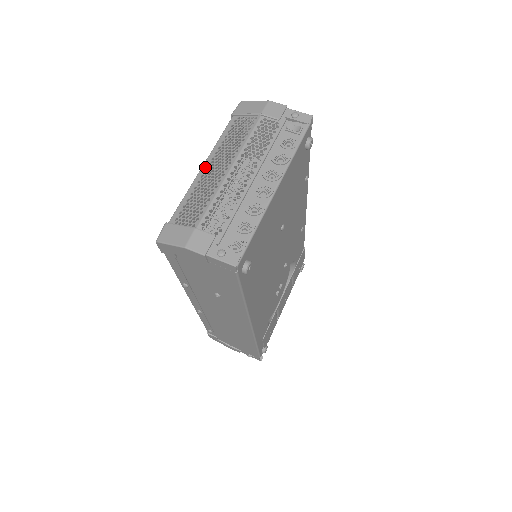
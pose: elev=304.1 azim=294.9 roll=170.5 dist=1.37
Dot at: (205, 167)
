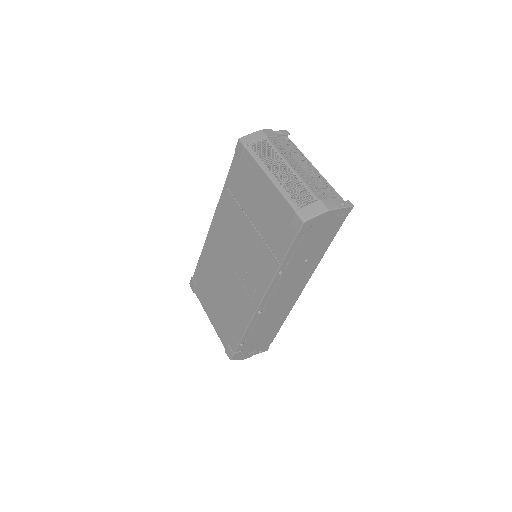
Dot at: (272, 176)
